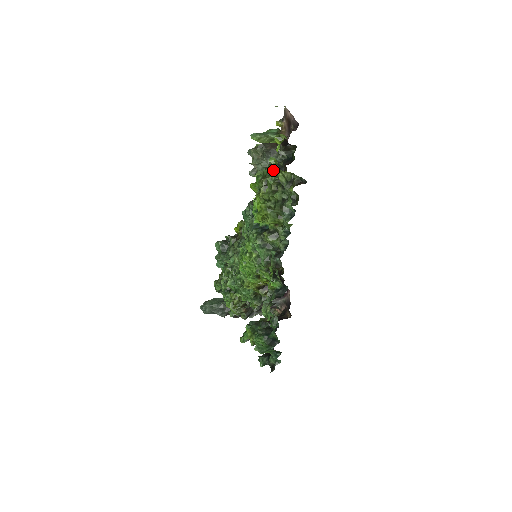
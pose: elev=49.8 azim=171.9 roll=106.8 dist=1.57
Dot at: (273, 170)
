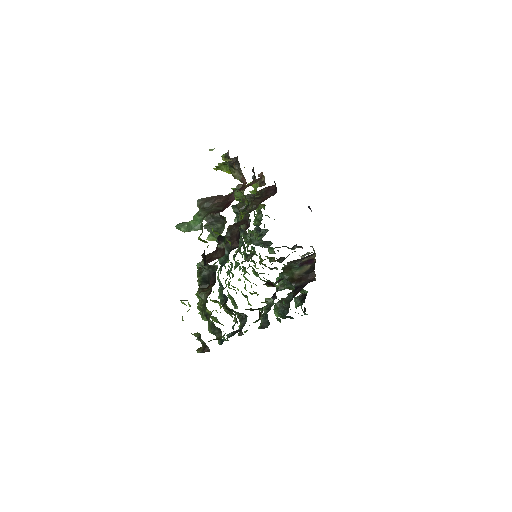
Dot at: occluded
